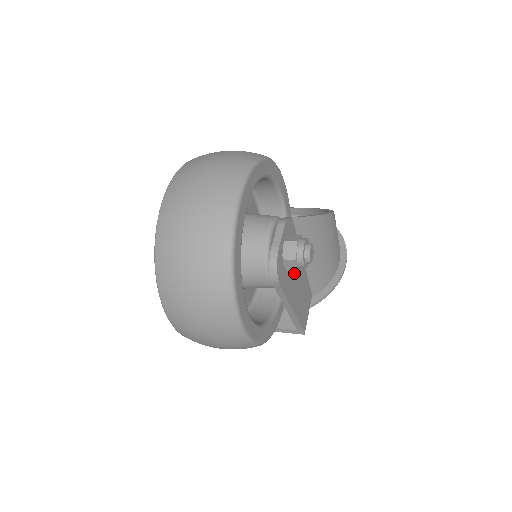
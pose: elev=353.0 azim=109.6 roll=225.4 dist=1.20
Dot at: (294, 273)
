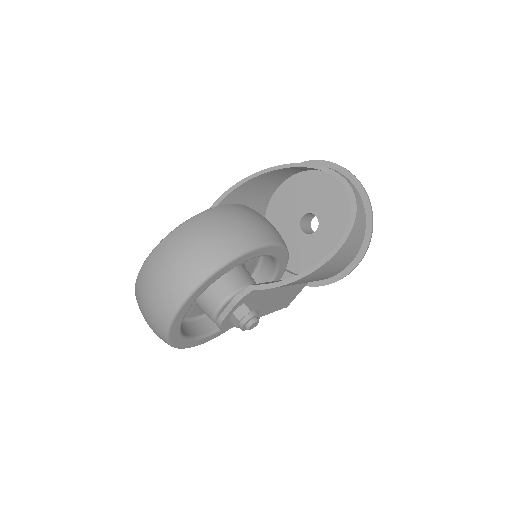
Dot at: (260, 304)
